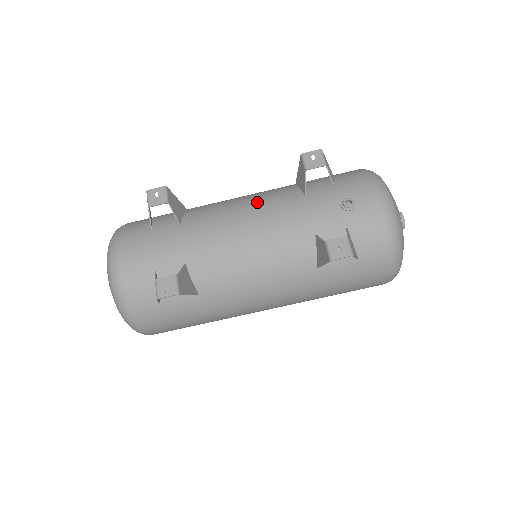
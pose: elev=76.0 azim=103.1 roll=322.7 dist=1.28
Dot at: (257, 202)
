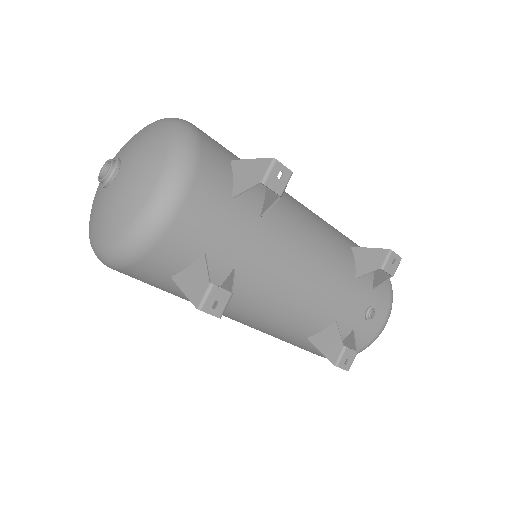
Dot at: (326, 250)
